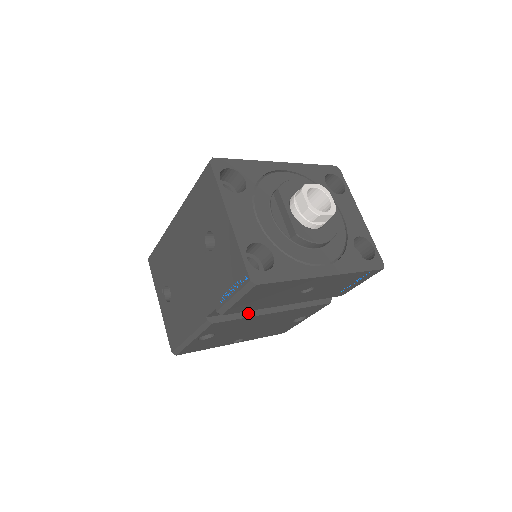
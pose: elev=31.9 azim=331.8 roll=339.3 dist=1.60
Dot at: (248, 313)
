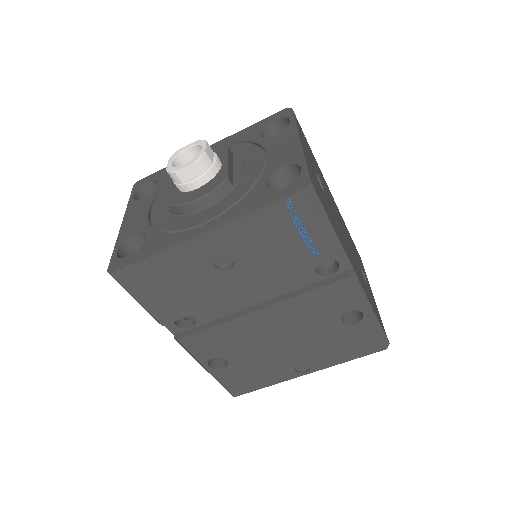
Dot at: (221, 320)
